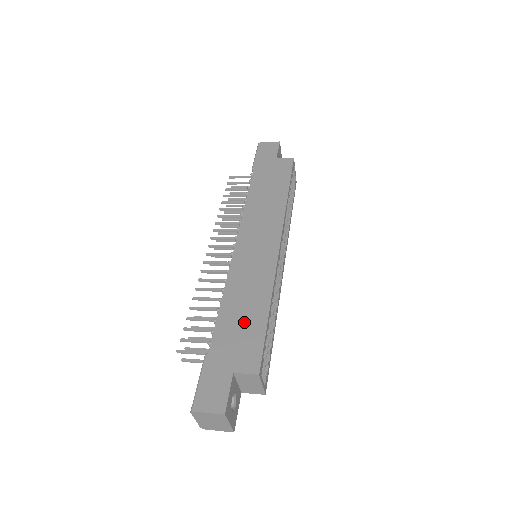
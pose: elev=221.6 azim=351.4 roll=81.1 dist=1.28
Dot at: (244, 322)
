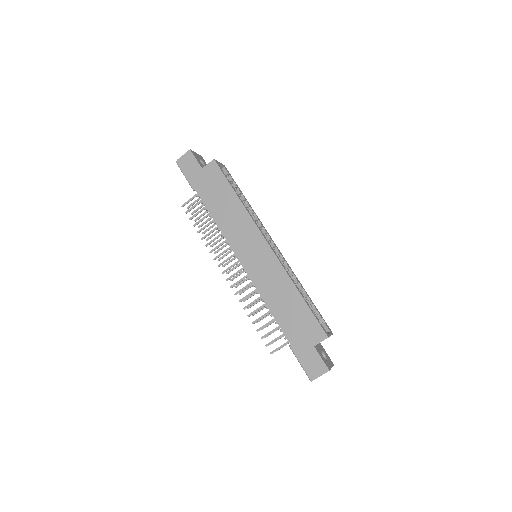
Dot at: (294, 313)
